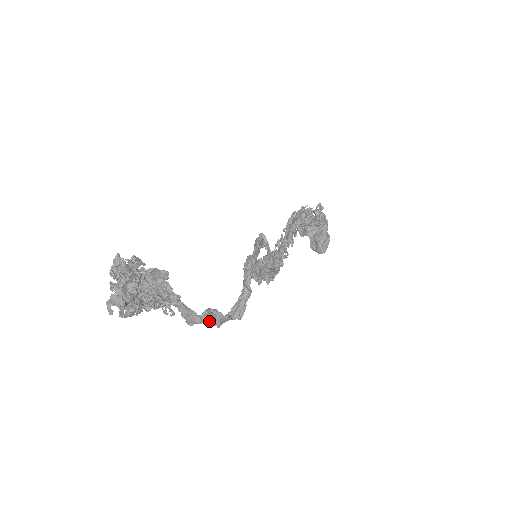
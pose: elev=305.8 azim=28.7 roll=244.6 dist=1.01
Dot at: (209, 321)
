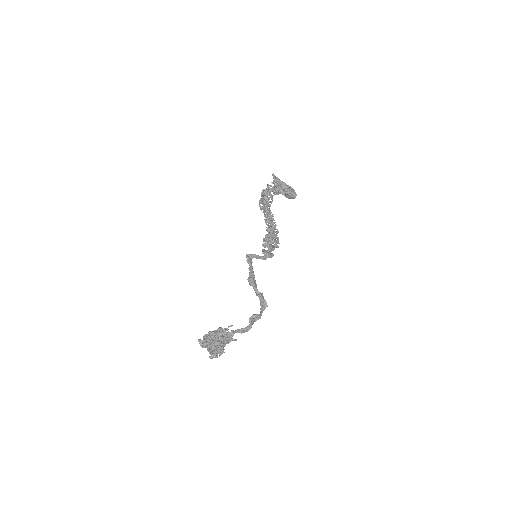
Dot at: occluded
